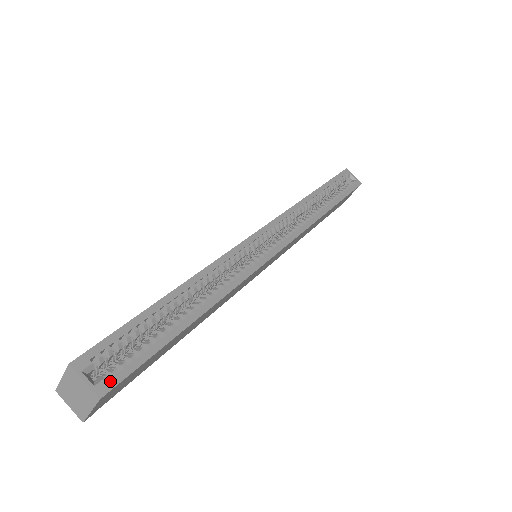
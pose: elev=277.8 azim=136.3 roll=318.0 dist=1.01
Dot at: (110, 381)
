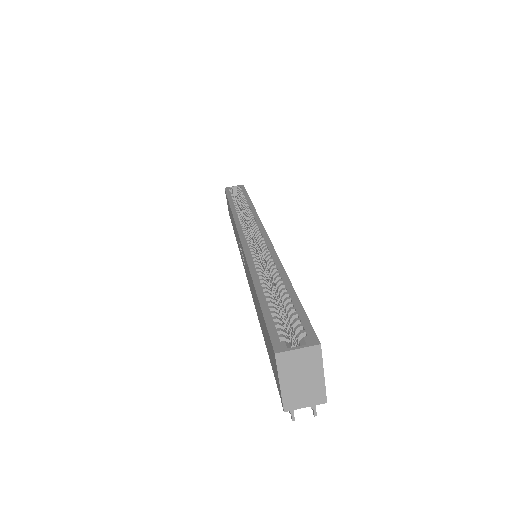
Dot at: (308, 335)
